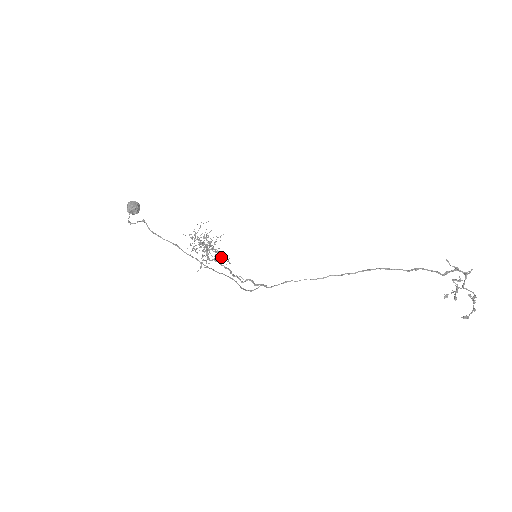
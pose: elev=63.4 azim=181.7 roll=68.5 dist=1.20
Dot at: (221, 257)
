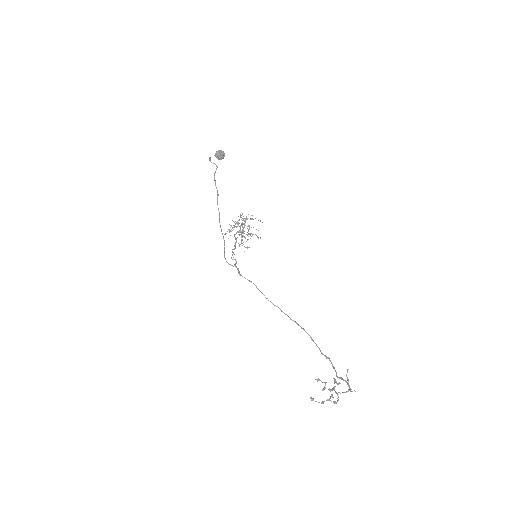
Dot at: (245, 247)
